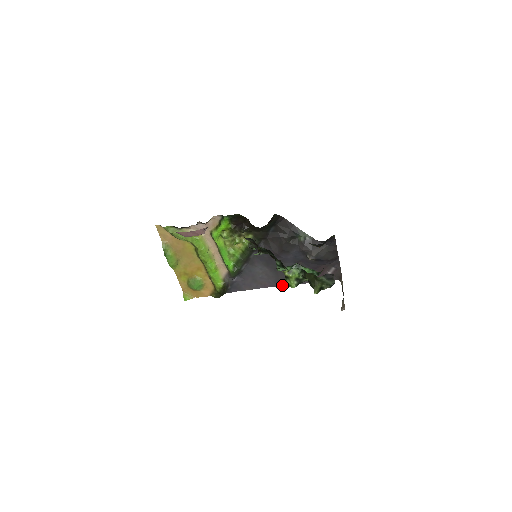
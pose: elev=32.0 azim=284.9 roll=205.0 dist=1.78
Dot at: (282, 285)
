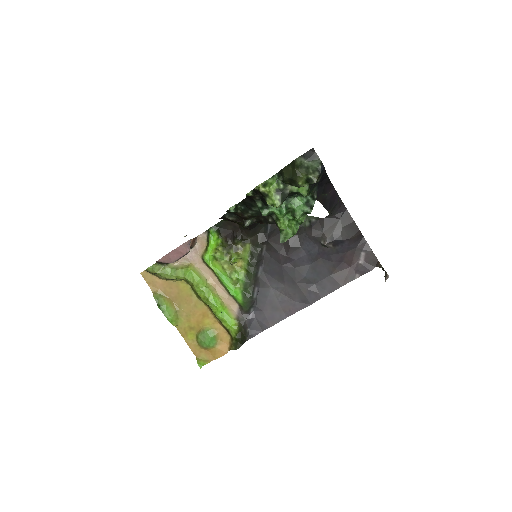
Dot at: (311, 303)
